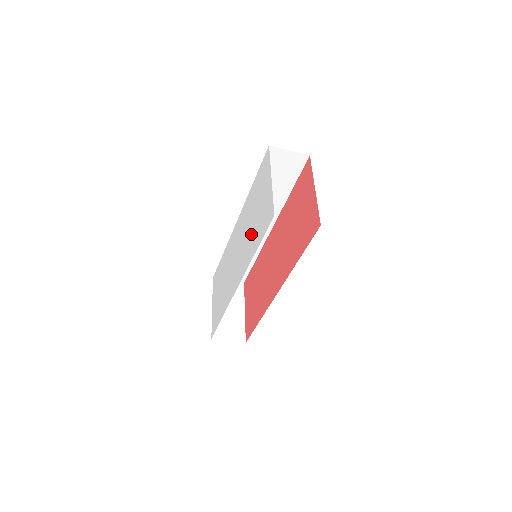
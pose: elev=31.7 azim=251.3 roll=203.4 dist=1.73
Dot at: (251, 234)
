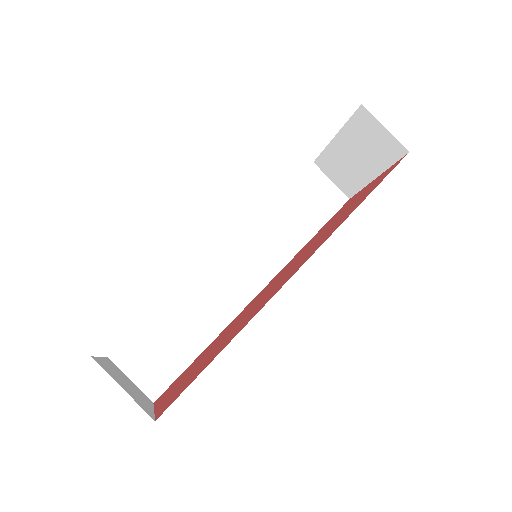
Dot at: occluded
